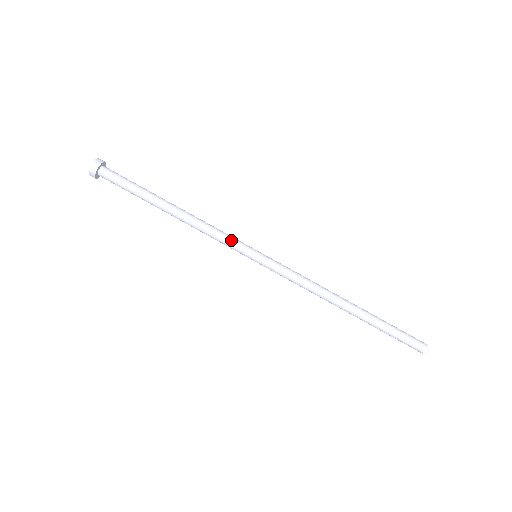
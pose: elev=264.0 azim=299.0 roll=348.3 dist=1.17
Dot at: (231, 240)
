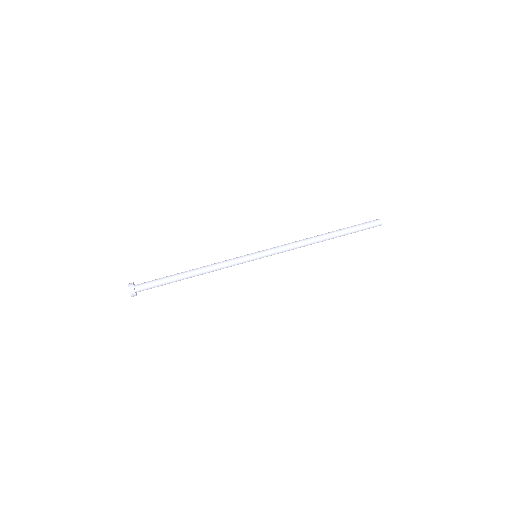
Dot at: (237, 261)
